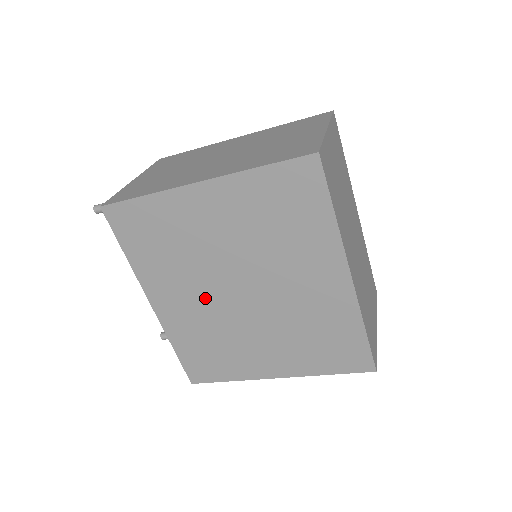
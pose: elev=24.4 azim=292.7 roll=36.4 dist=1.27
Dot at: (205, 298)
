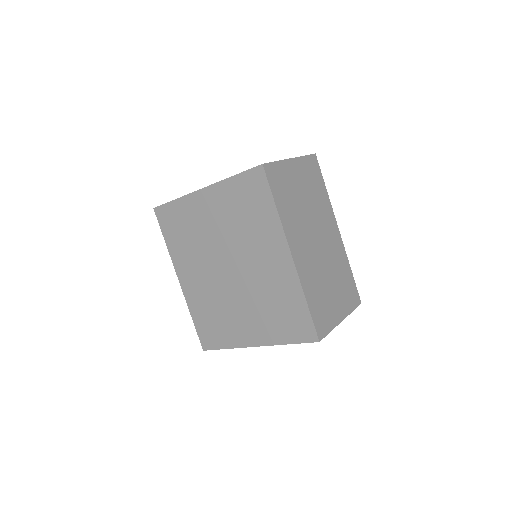
Dot at: (208, 275)
